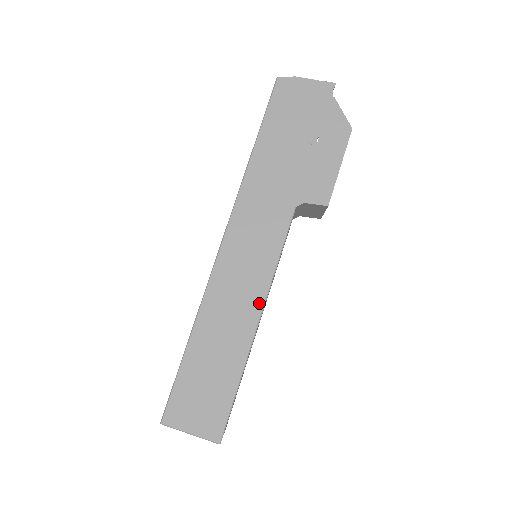
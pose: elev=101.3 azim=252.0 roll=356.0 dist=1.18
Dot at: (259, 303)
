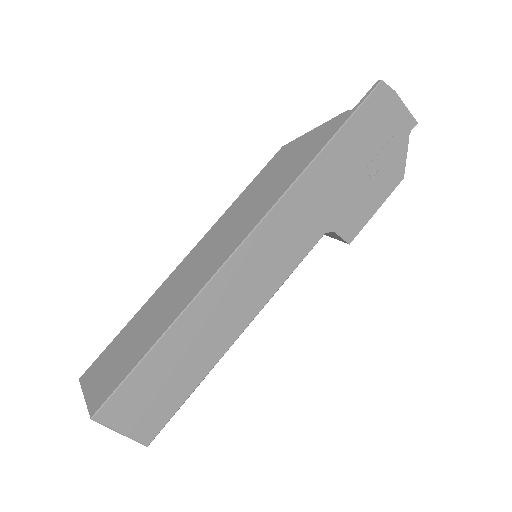
Dot at: (249, 317)
